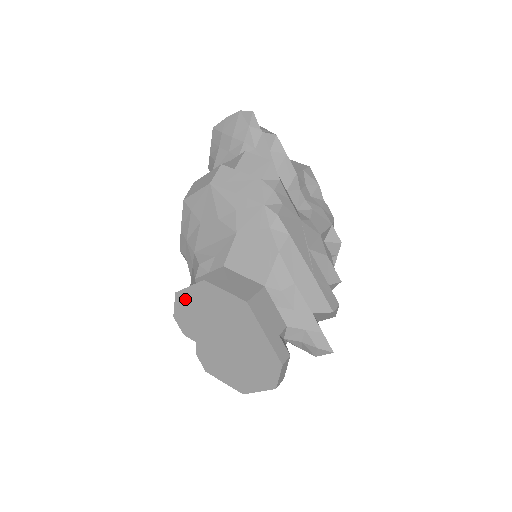
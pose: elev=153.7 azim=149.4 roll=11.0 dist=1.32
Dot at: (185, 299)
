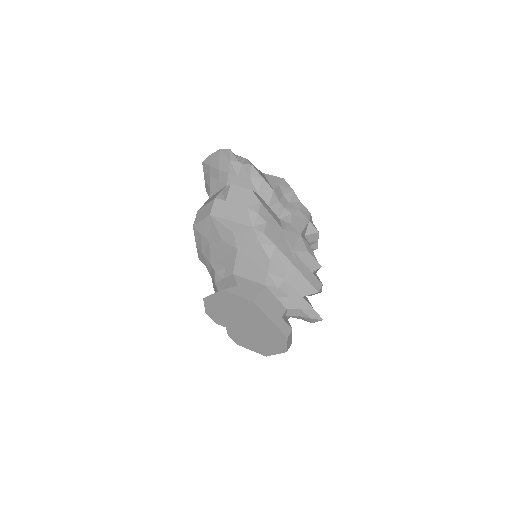
Dot at: (211, 302)
